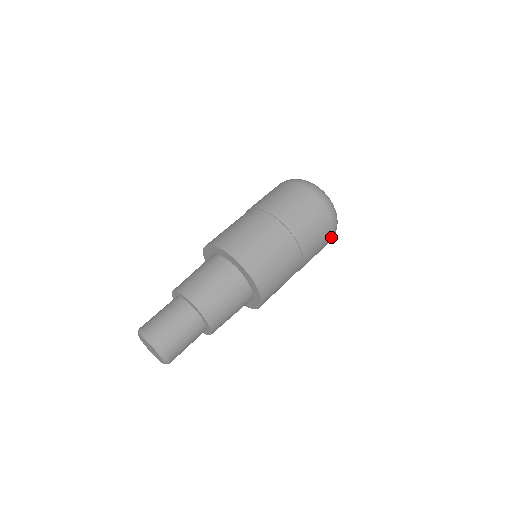
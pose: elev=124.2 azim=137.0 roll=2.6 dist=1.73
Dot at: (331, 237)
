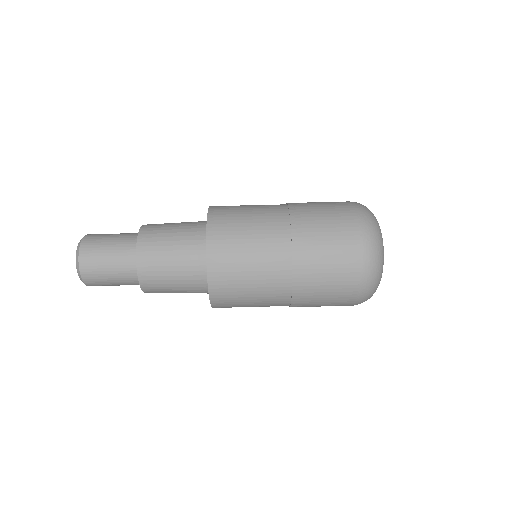
Dot at: (352, 301)
